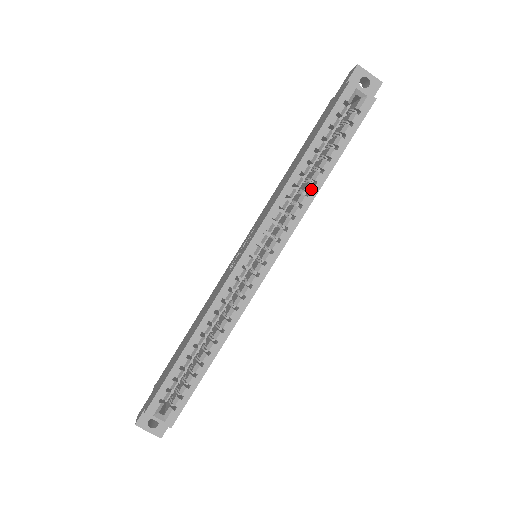
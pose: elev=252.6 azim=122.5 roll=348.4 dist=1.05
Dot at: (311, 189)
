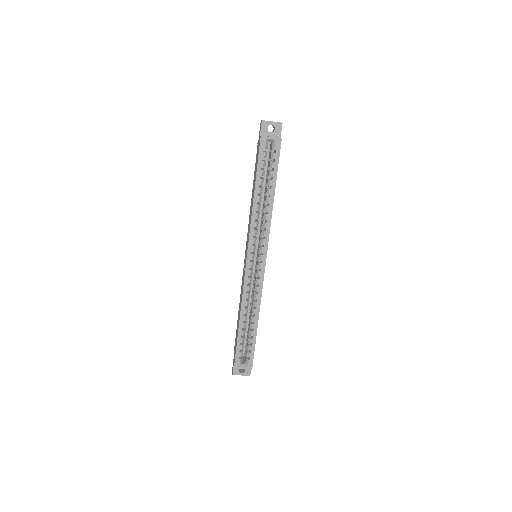
Dot at: (268, 209)
